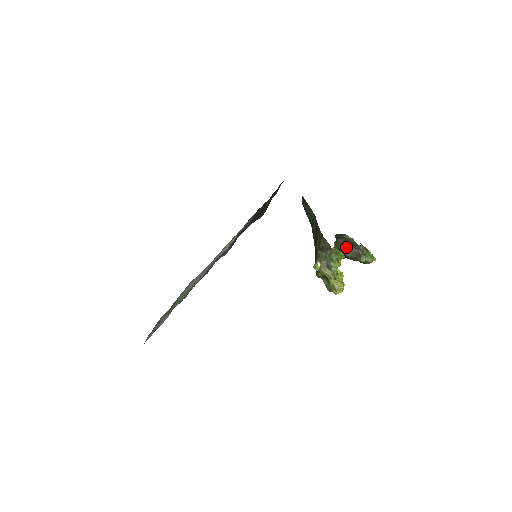
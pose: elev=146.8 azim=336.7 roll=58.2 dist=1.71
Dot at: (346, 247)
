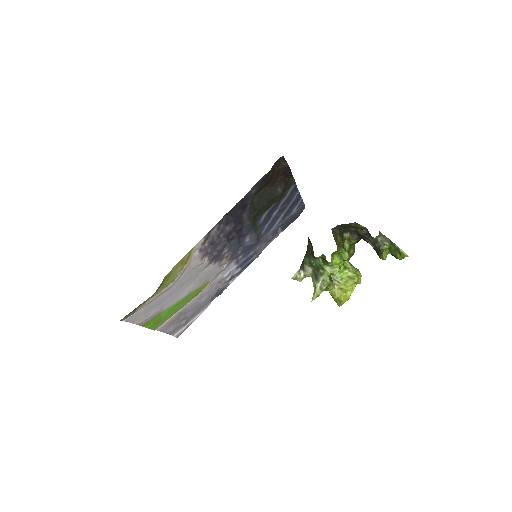
Dot at: (367, 236)
